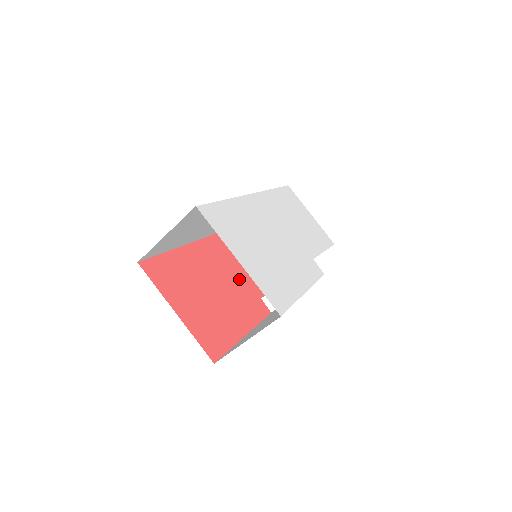
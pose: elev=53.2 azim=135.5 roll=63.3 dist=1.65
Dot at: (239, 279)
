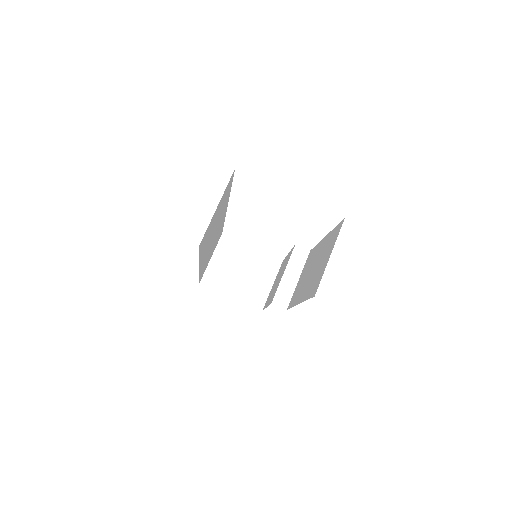
Dot at: occluded
